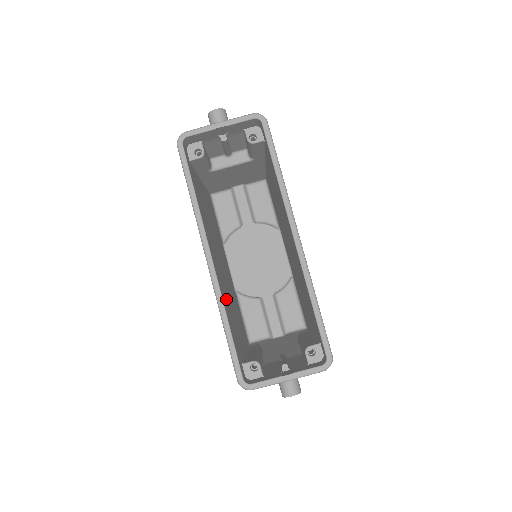
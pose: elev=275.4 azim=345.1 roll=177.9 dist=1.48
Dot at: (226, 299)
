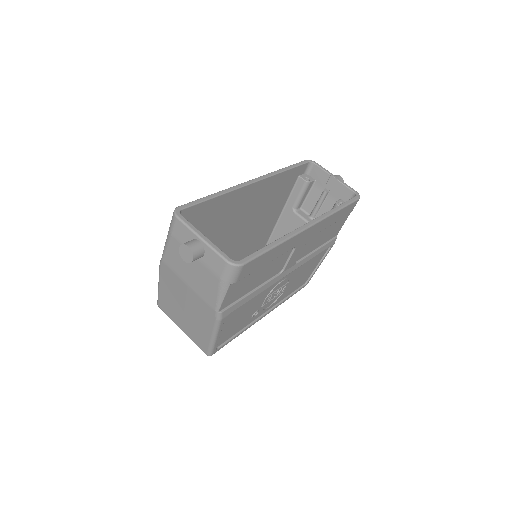
Dot at: (226, 211)
